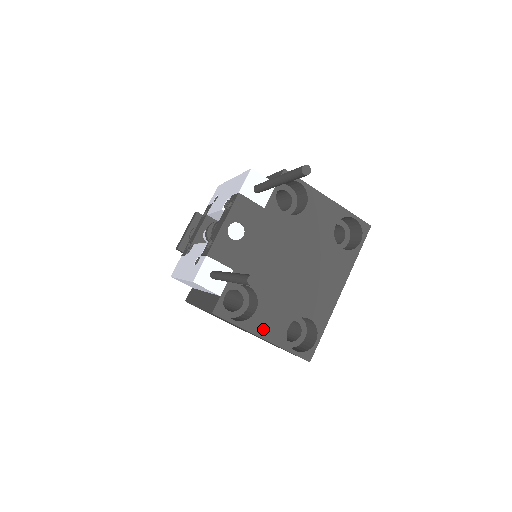
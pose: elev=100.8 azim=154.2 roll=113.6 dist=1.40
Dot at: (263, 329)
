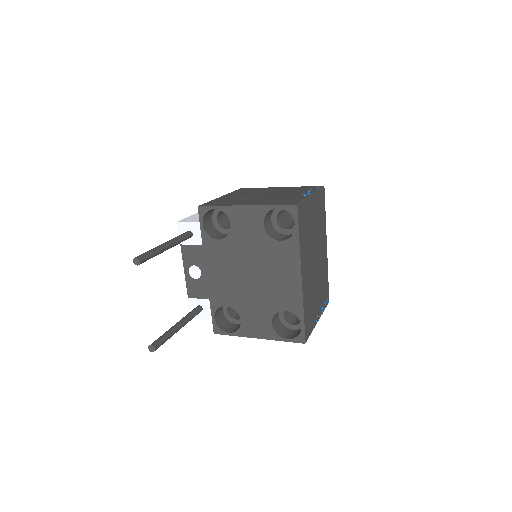
Dot at: (254, 332)
